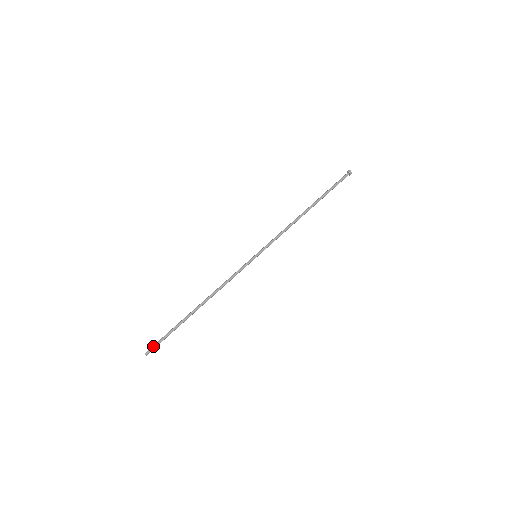
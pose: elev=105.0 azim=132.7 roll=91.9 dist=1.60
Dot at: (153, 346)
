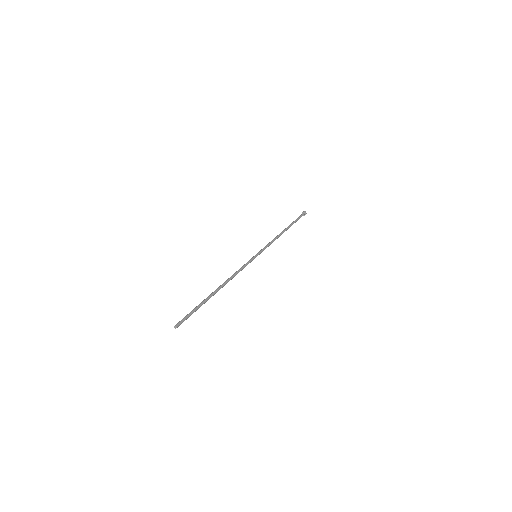
Dot at: (183, 319)
